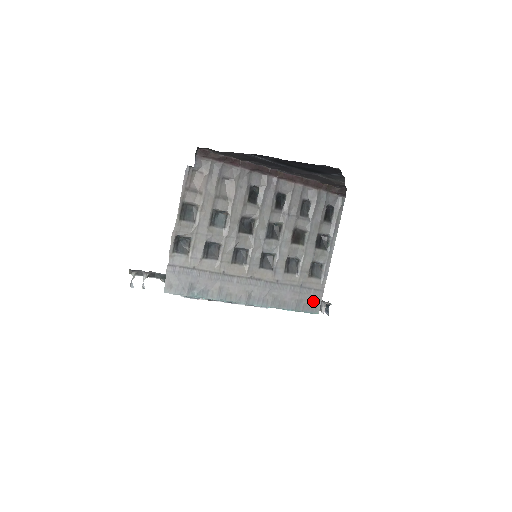
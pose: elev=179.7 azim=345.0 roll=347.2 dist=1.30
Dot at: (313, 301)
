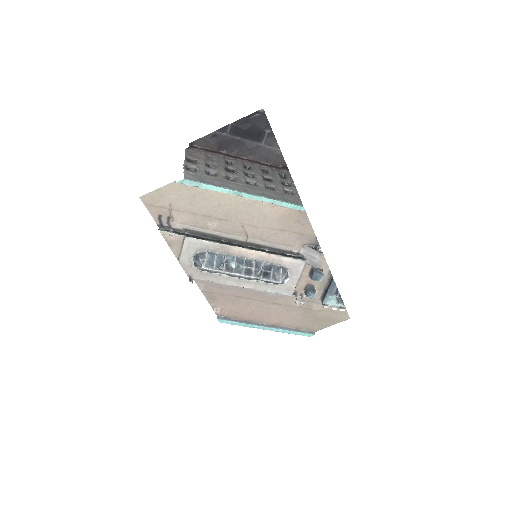
Dot at: (295, 201)
